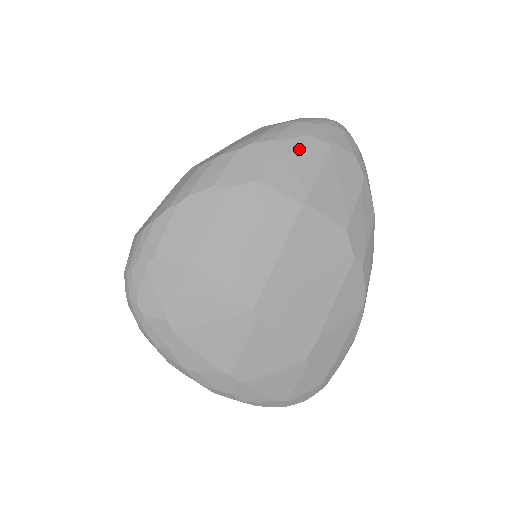
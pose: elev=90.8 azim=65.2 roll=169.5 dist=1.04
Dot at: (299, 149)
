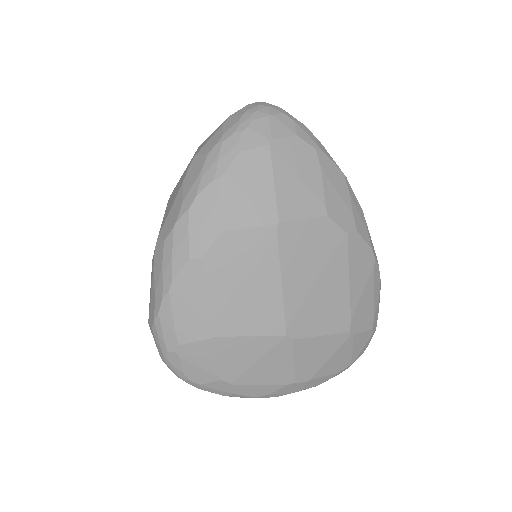
Dot at: (243, 172)
